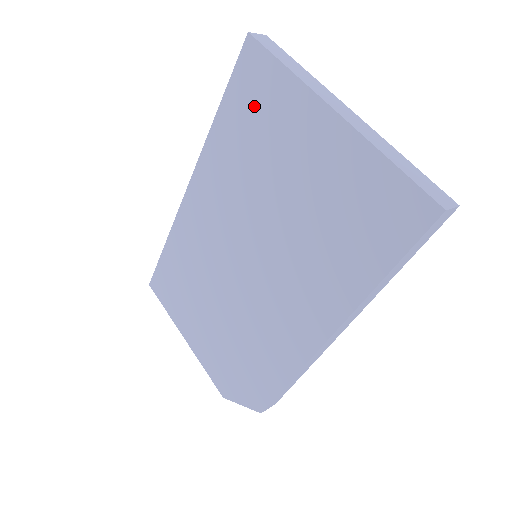
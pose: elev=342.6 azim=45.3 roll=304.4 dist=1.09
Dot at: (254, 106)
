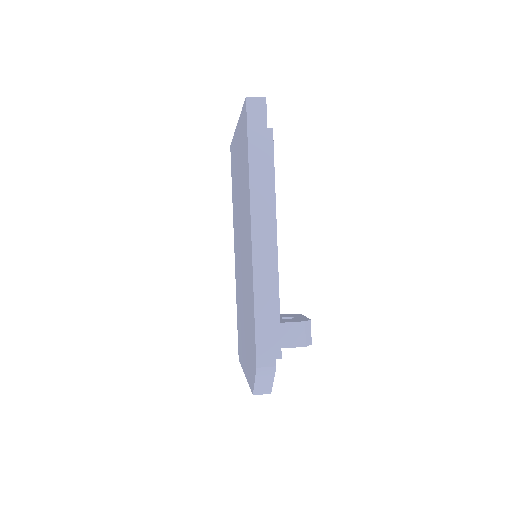
Dot at: (233, 169)
